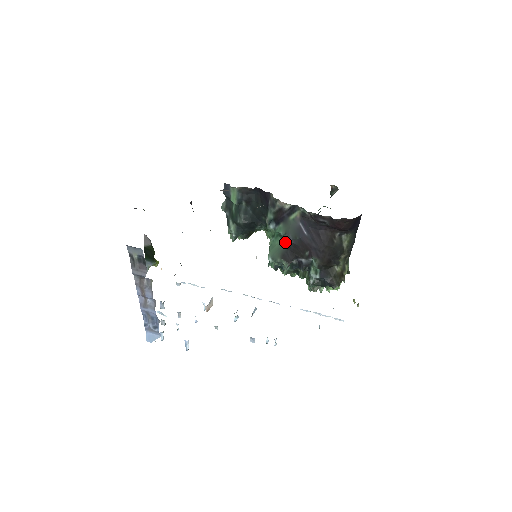
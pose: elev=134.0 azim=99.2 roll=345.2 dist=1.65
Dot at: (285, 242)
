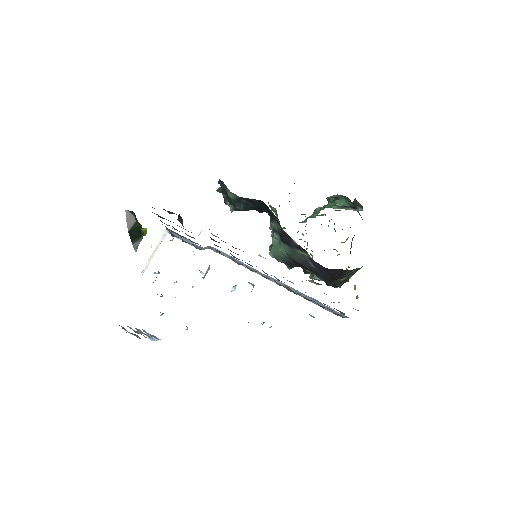
Dot at: (289, 257)
